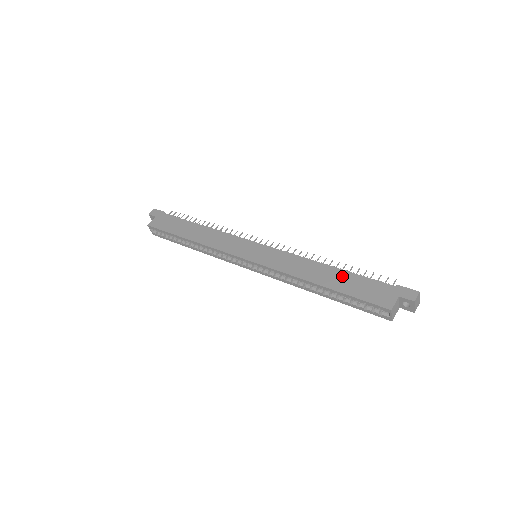
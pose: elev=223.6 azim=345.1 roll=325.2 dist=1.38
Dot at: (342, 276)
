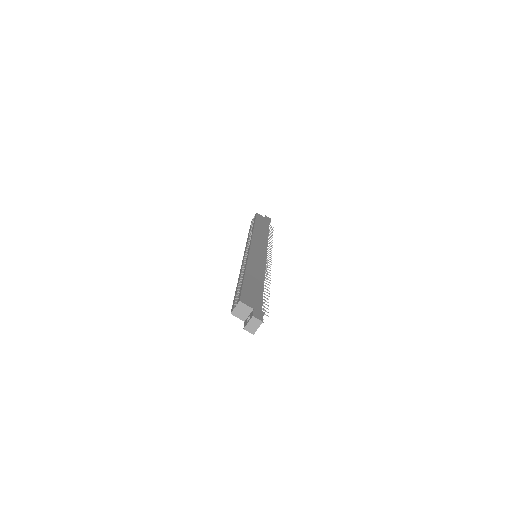
Dot at: (258, 285)
